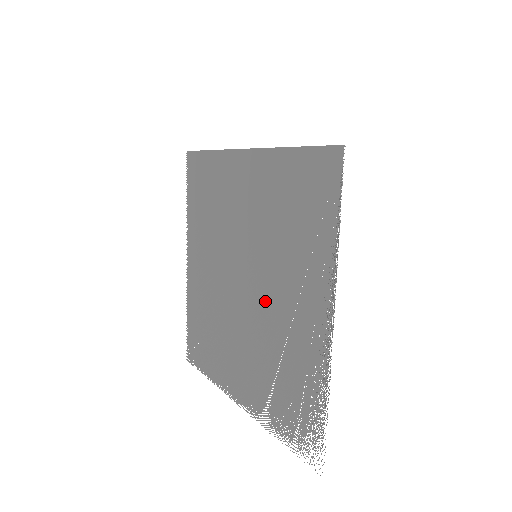
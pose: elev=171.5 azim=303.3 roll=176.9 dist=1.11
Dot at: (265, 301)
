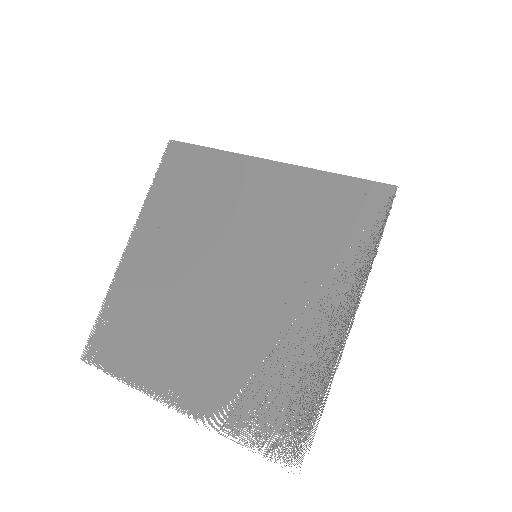
Dot at: (258, 300)
